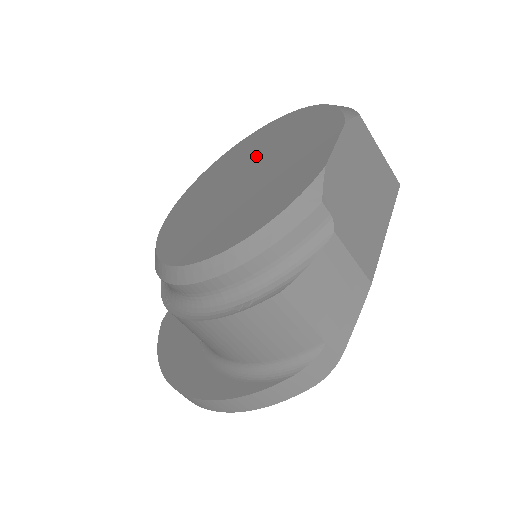
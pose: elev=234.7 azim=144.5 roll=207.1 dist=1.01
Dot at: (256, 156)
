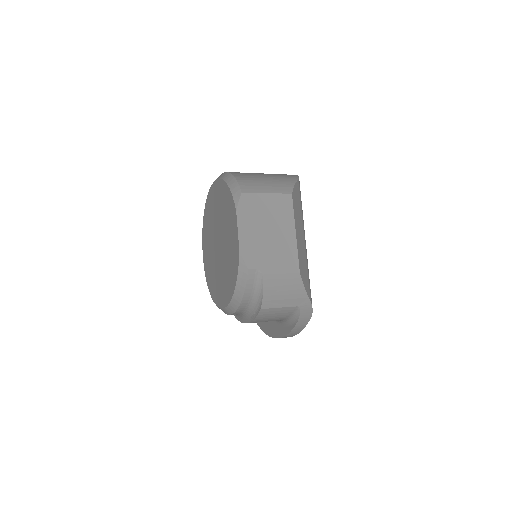
Dot at: (216, 223)
